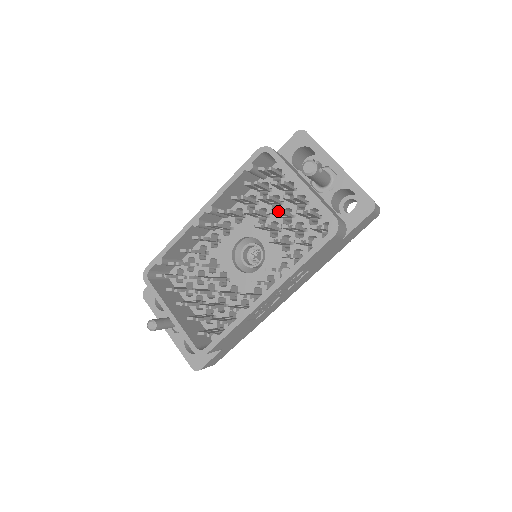
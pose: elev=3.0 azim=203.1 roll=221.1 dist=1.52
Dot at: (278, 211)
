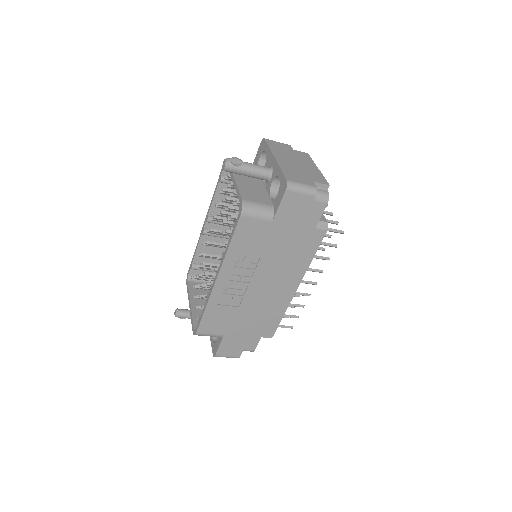
Dot at: (228, 207)
